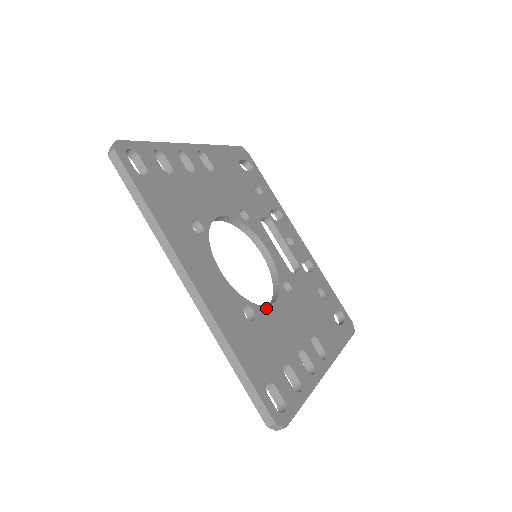
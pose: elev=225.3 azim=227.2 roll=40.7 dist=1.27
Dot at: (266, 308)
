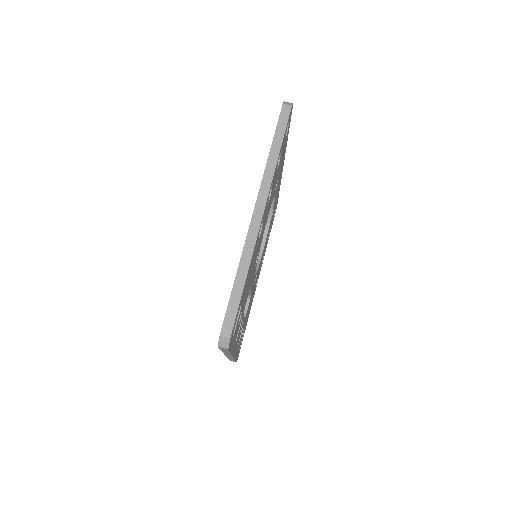
Dot at: occluded
